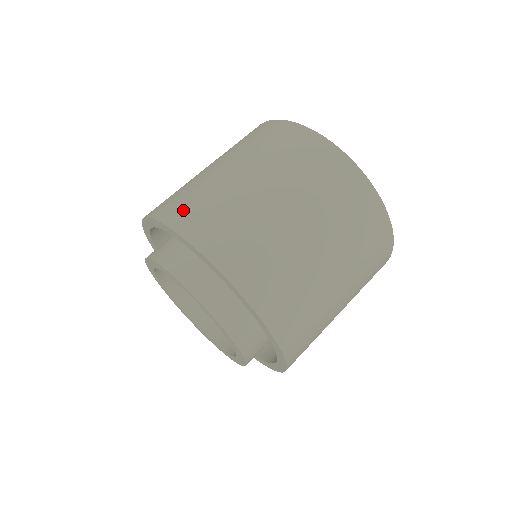
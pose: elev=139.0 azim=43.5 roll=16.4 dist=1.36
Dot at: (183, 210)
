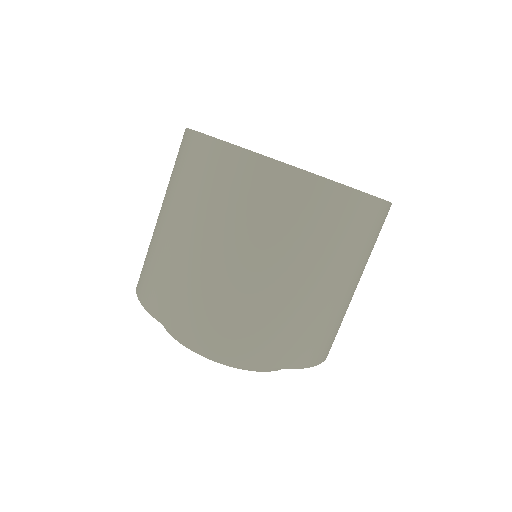
Dot at: (184, 312)
